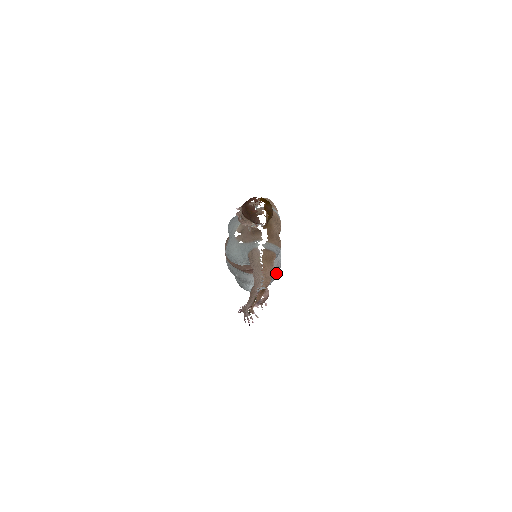
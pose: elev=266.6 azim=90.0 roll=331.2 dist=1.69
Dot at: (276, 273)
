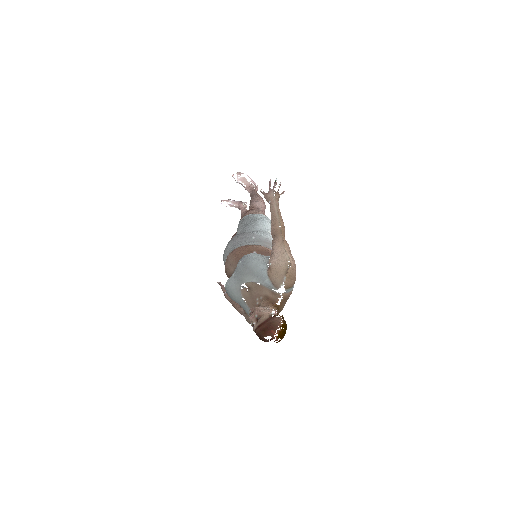
Dot at: occluded
